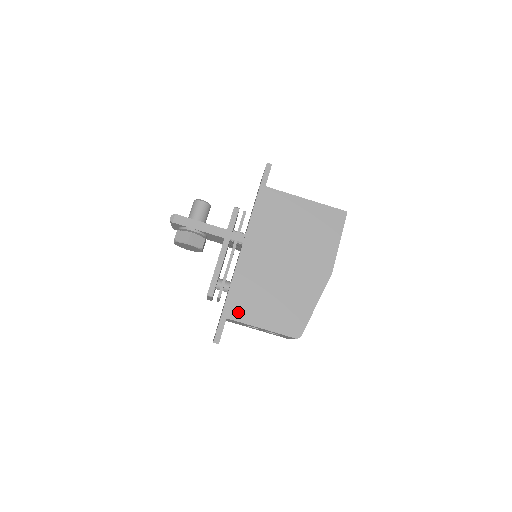
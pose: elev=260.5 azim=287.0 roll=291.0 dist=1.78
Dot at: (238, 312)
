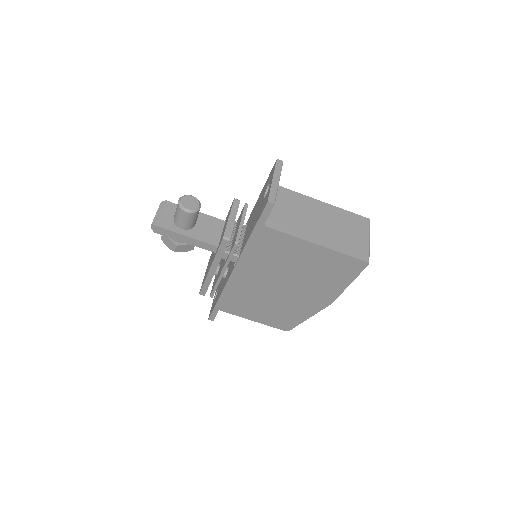
Dot at: (230, 309)
